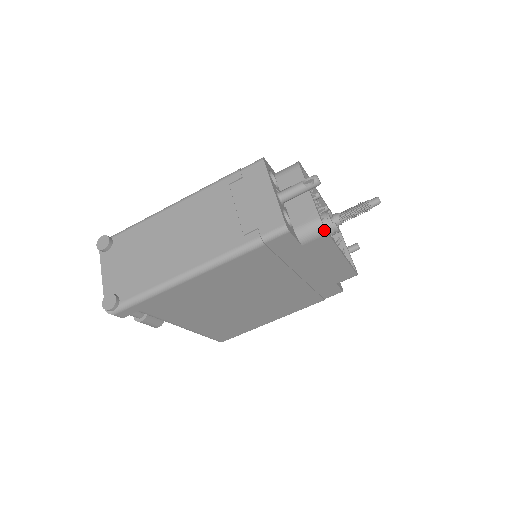
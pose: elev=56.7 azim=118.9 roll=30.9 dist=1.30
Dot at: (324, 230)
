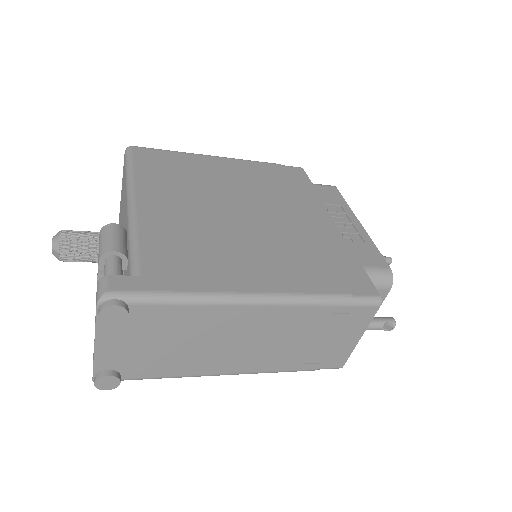
Dot at: occluded
